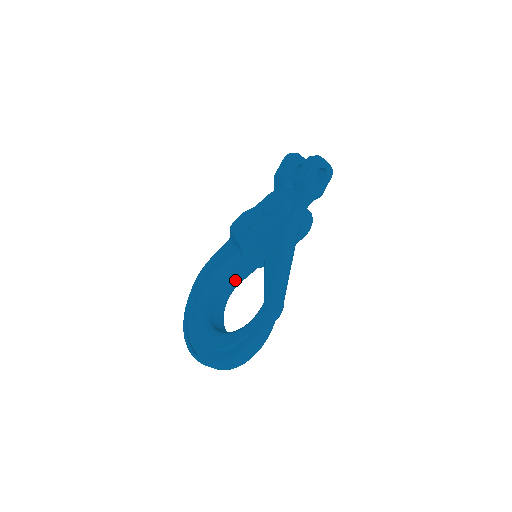
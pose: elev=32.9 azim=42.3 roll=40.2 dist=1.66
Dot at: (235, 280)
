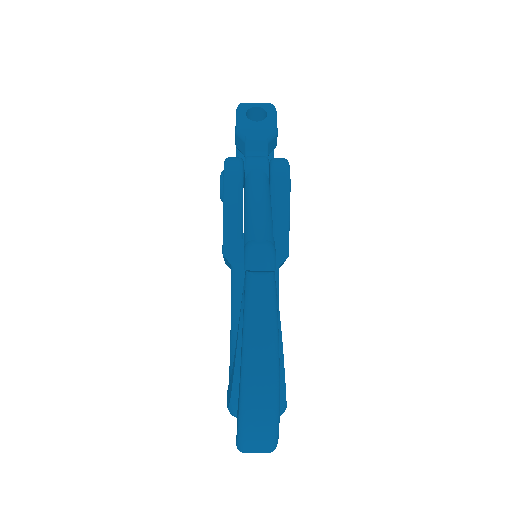
Dot at: occluded
